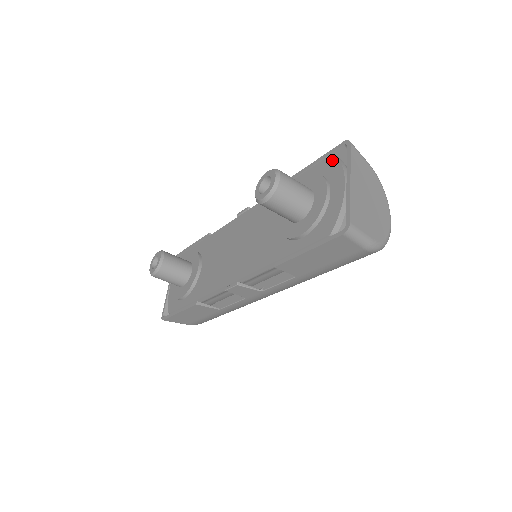
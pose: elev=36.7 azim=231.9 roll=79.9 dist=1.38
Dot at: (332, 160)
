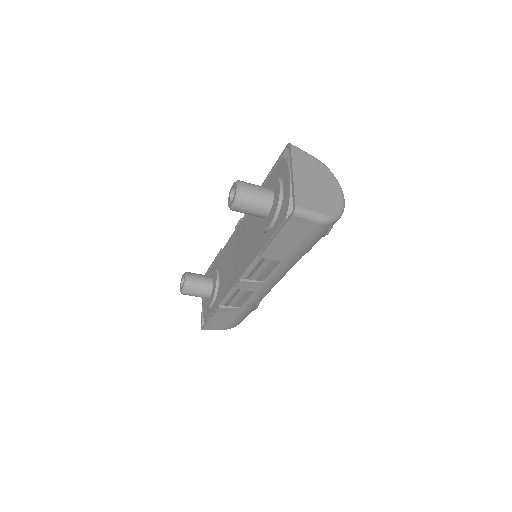
Dot at: (282, 162)
